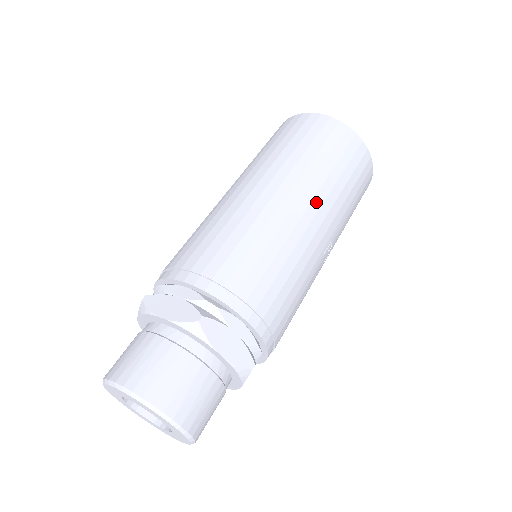
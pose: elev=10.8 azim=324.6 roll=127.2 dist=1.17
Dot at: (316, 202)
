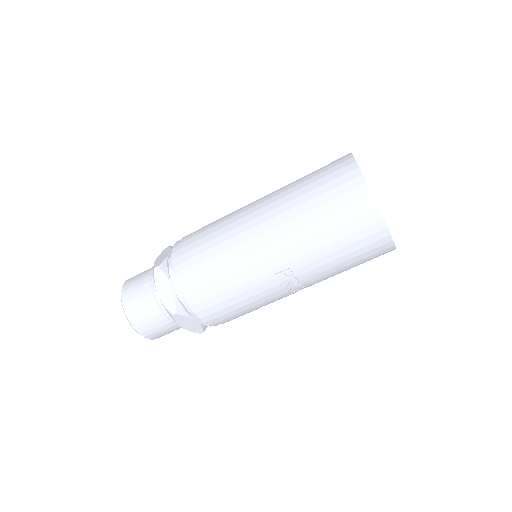
Dot at: (278, 229)
